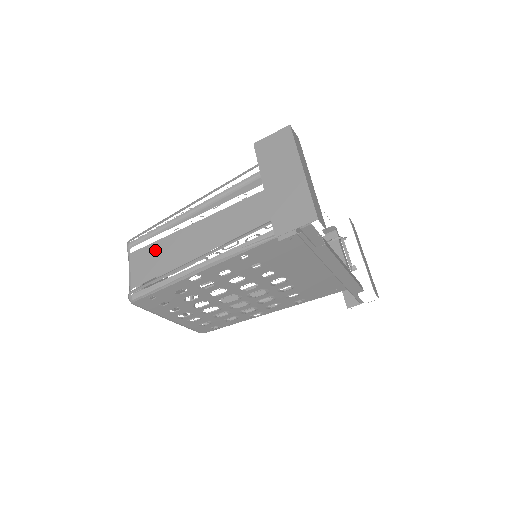
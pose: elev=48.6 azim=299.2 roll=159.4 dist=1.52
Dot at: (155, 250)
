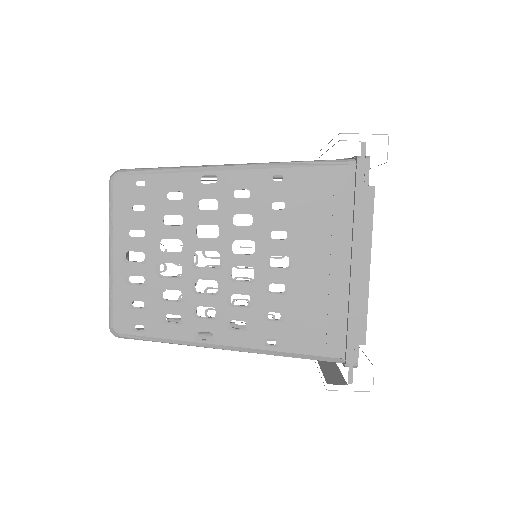
Dot at: occluded
